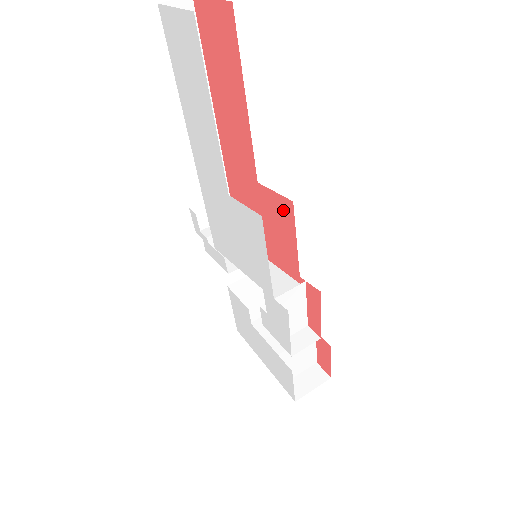
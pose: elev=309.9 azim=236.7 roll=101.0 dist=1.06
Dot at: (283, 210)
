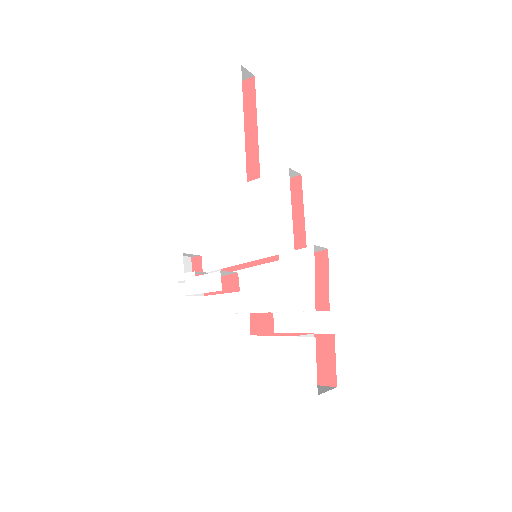
Dot at: occluded
